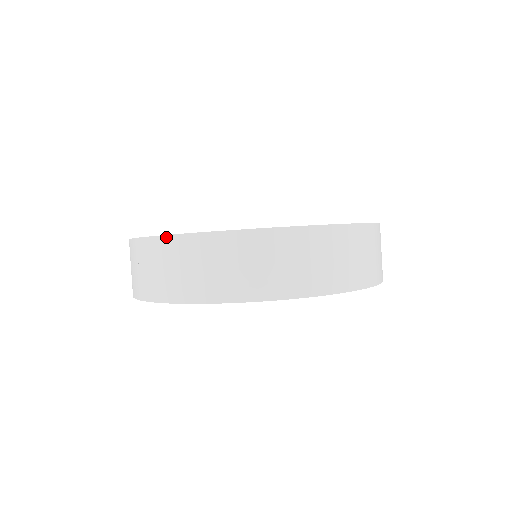
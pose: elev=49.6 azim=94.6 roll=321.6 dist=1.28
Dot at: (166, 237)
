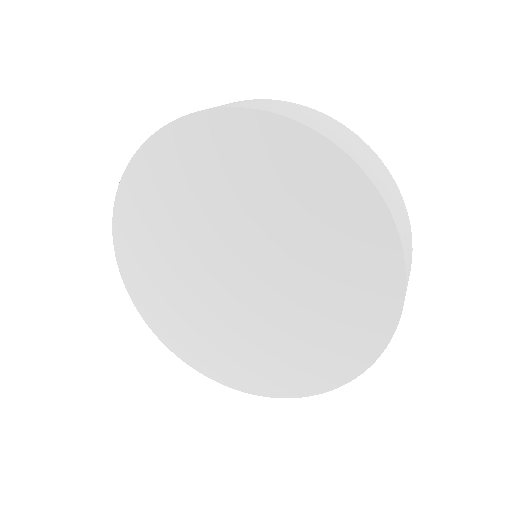
Dot at: occluded
